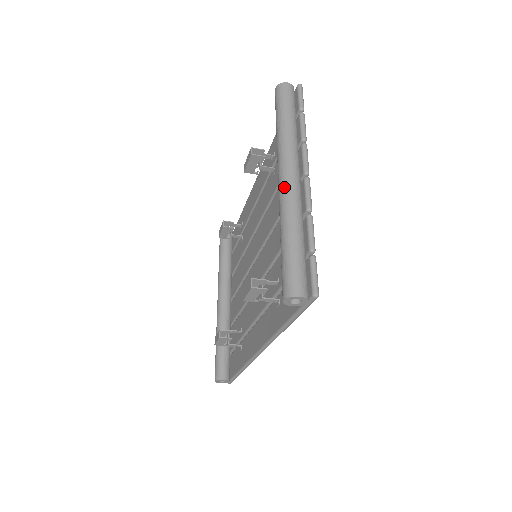
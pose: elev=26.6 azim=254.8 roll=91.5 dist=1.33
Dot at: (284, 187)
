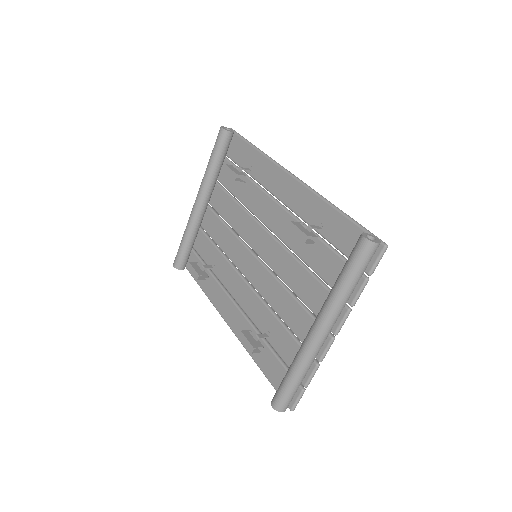
Dot at: (314, 344)
